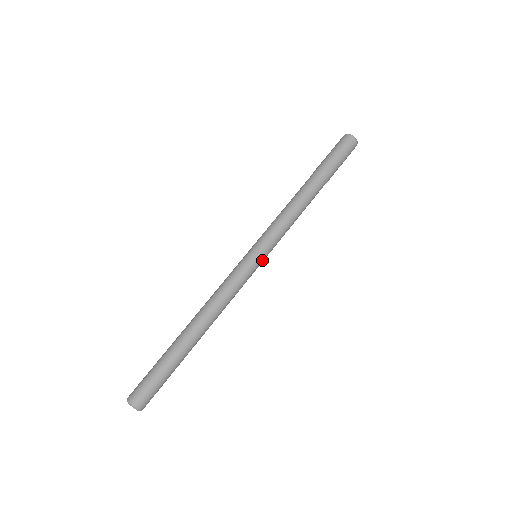
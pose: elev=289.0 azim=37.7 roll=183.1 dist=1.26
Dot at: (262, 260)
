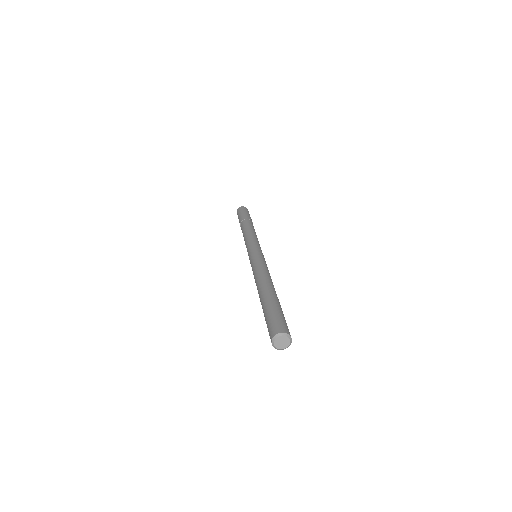
Dot at: occluded
